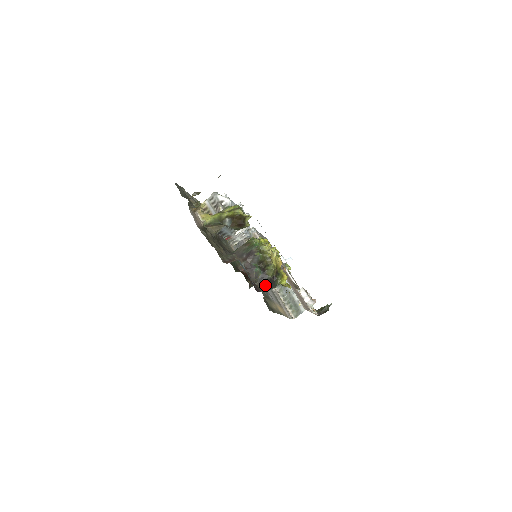
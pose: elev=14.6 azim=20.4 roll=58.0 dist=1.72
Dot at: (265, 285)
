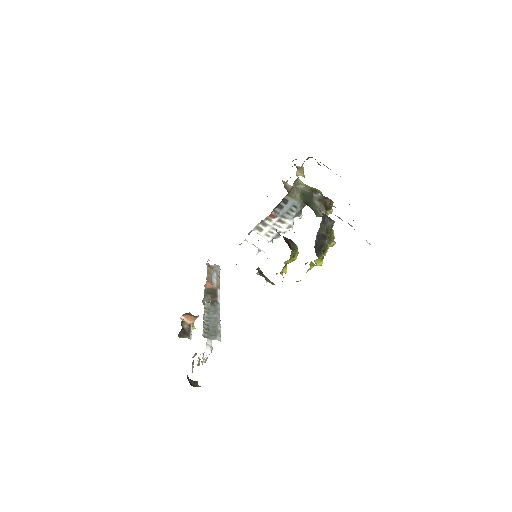
Dot at: (318, 241)
